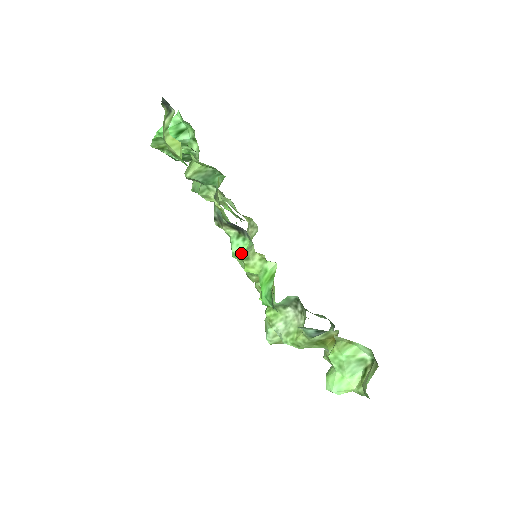
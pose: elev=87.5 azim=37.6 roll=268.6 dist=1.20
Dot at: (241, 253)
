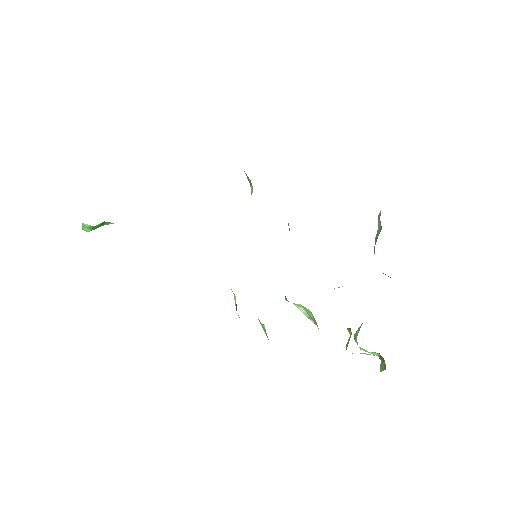
Dot at: (234, 298)
